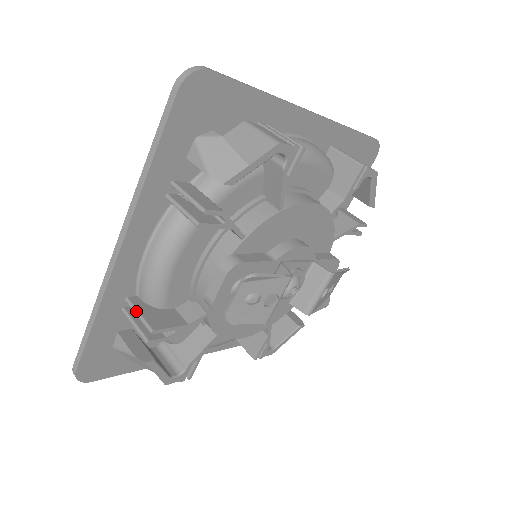
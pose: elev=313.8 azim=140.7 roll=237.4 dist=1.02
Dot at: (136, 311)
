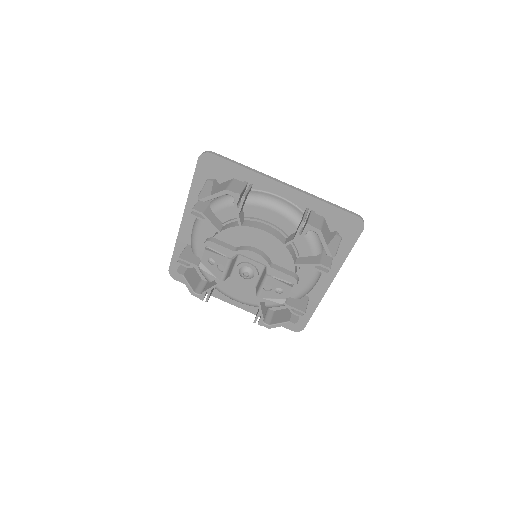
Dot at: (184, 250)
